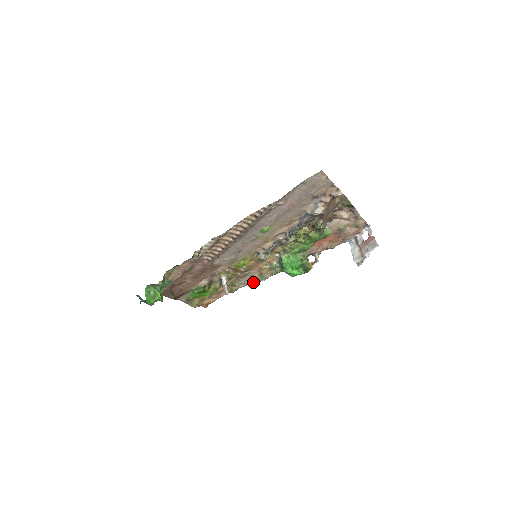
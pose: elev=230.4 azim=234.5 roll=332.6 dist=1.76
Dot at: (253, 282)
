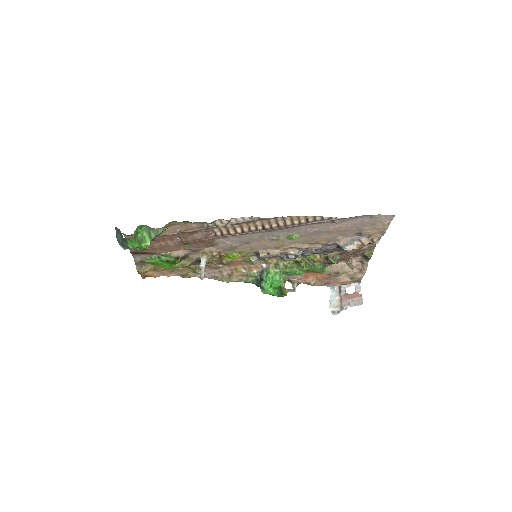
Dot at: (213, 278)
